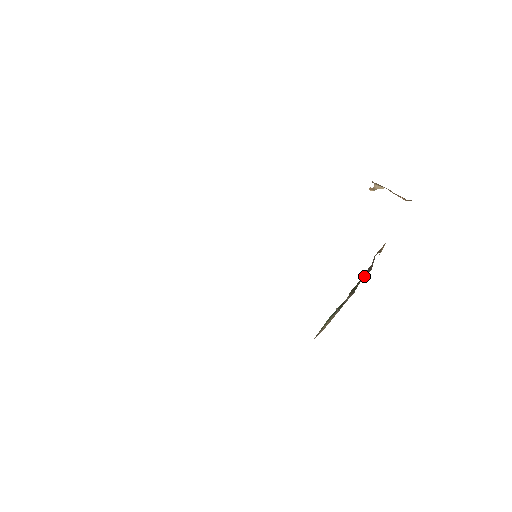
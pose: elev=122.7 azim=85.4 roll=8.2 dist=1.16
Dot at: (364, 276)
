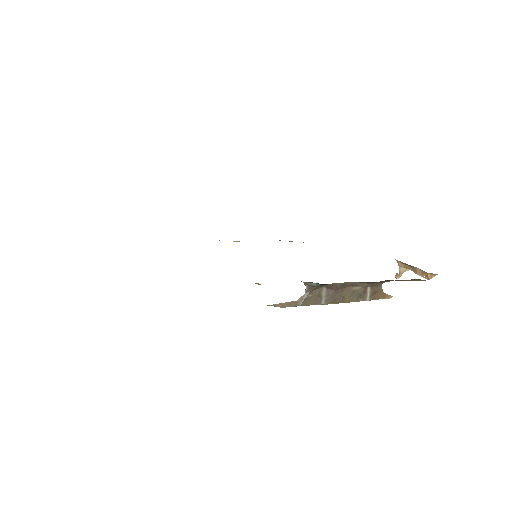
Dot at: (353, 292)
